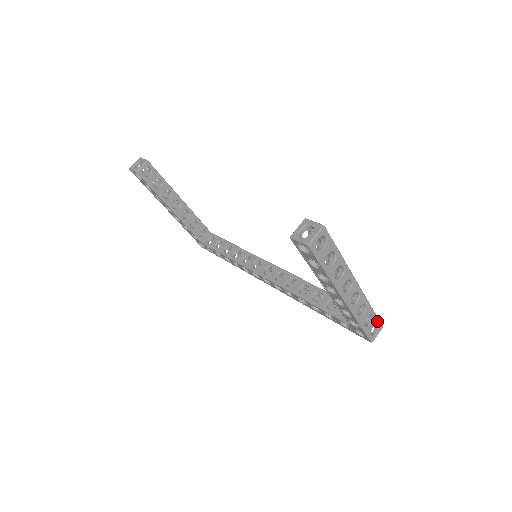
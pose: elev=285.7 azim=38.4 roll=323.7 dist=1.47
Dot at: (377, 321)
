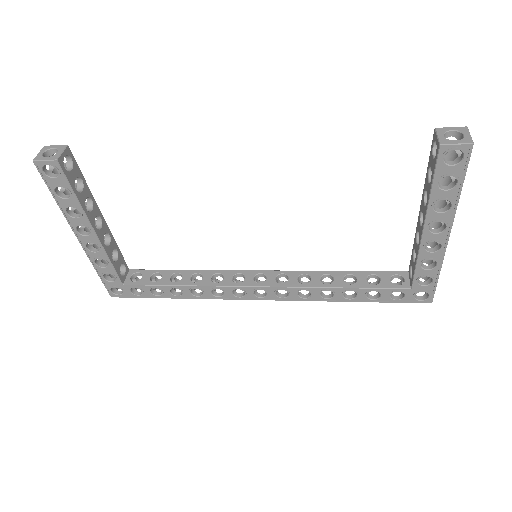
Dot at: occluded
